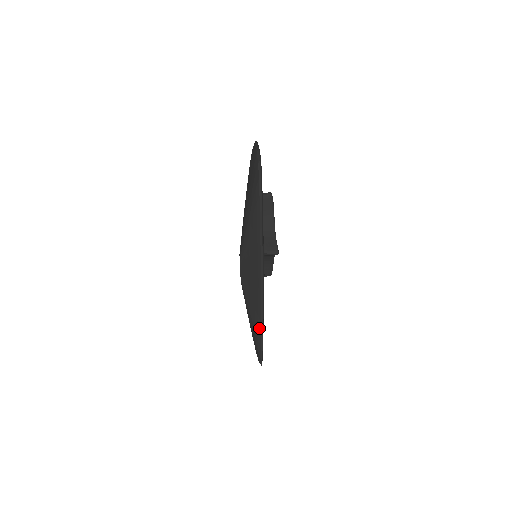
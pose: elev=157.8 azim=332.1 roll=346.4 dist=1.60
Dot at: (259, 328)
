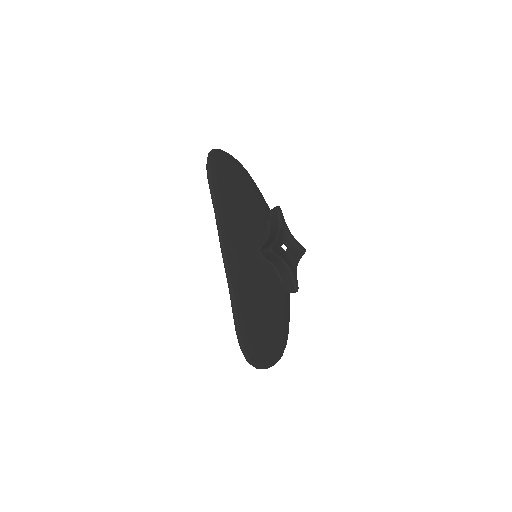
Dot at: (232, 309)
